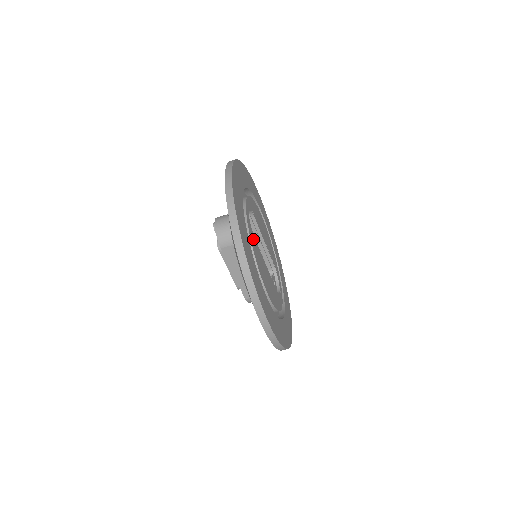
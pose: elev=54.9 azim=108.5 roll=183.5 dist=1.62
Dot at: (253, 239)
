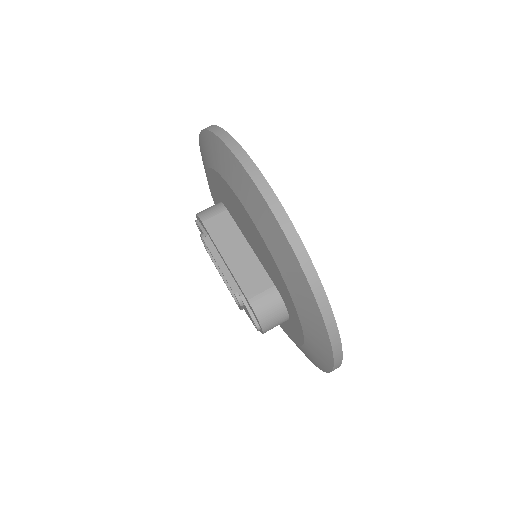
Dot at: occluded
